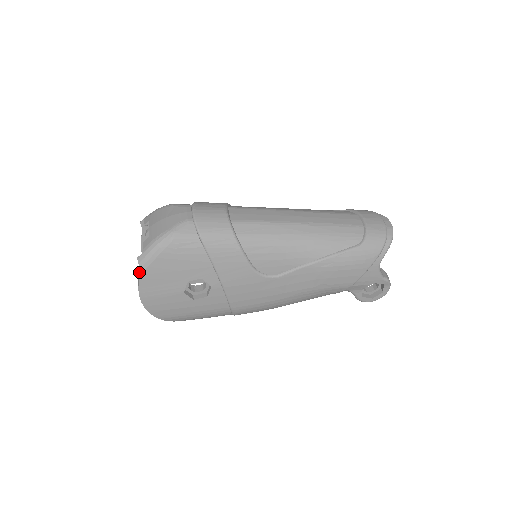
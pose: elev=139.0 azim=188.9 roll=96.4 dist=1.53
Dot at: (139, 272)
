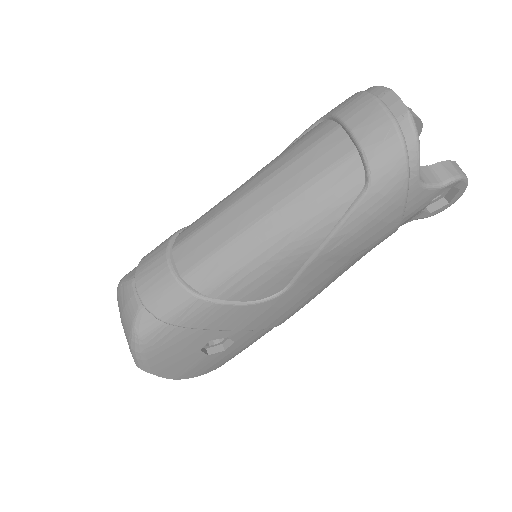
Dot at: occluded
